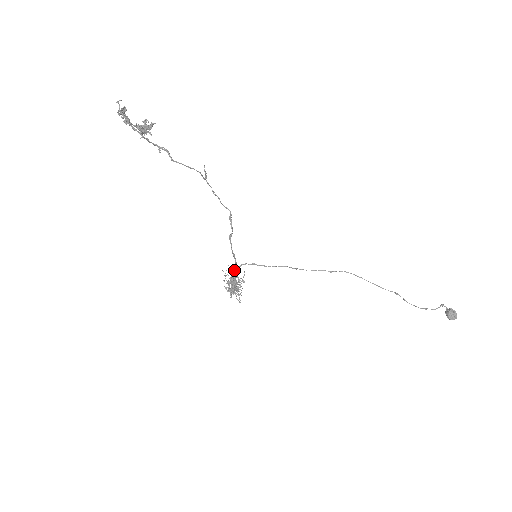
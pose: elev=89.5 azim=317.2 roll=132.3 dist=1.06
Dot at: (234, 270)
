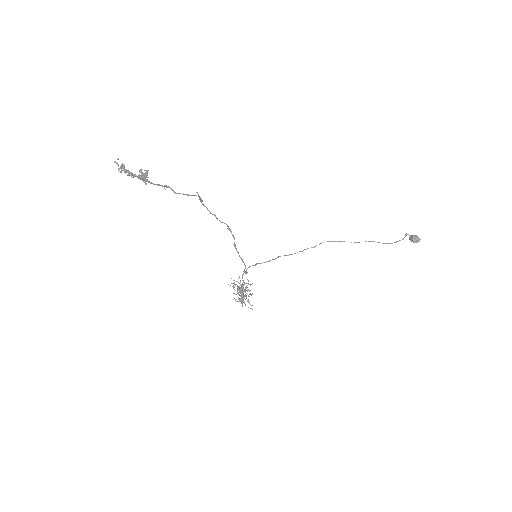
Dot at: (242, 277)
